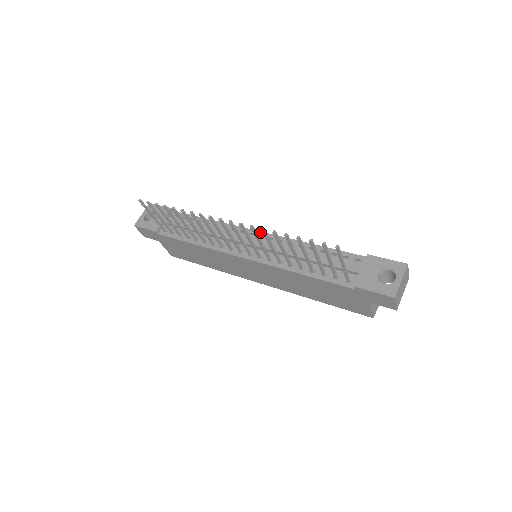
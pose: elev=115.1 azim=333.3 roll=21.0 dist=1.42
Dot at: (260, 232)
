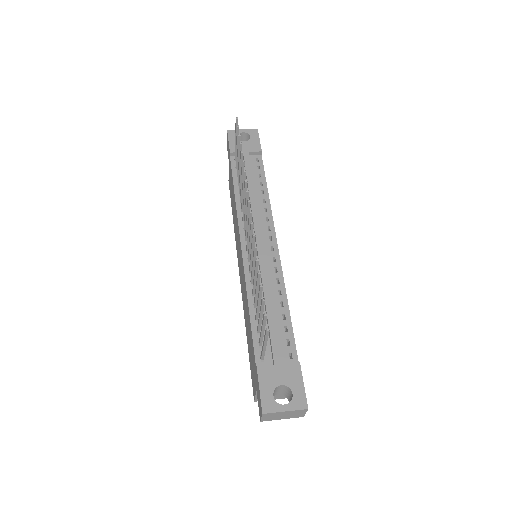
Dot at: (277, 245)
